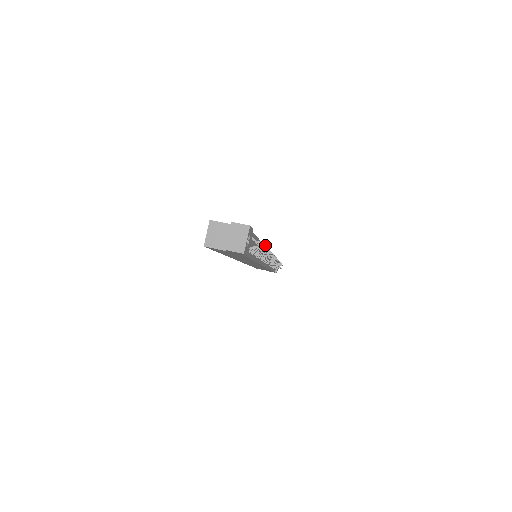
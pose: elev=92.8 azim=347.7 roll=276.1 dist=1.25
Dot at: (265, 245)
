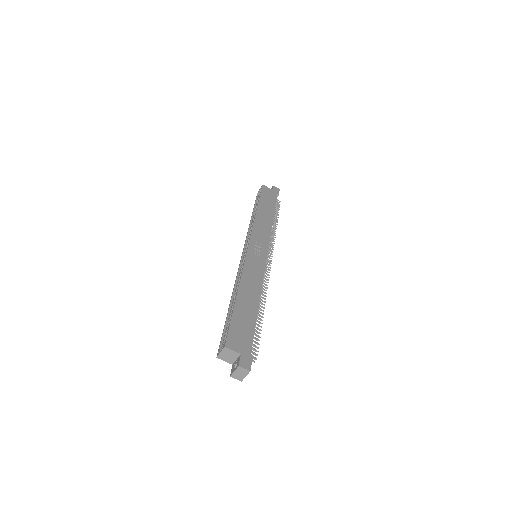
Dot at: occluded
